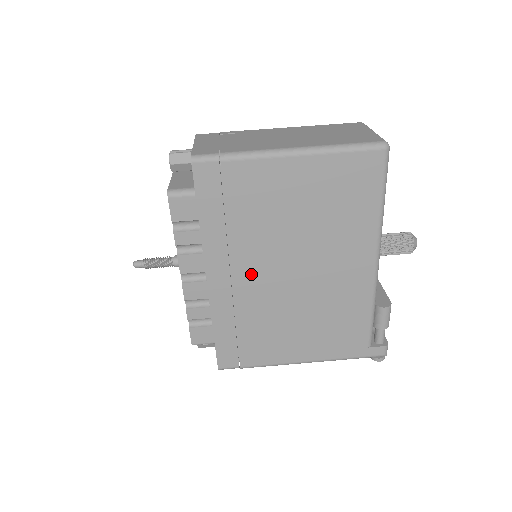
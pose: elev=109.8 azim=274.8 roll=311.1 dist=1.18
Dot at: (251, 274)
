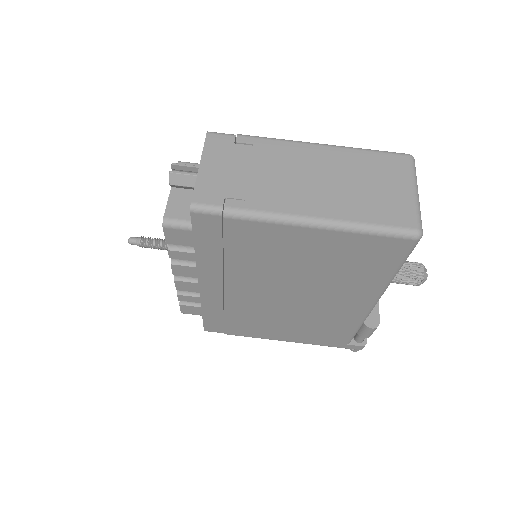
Dot at: (244, 290)
